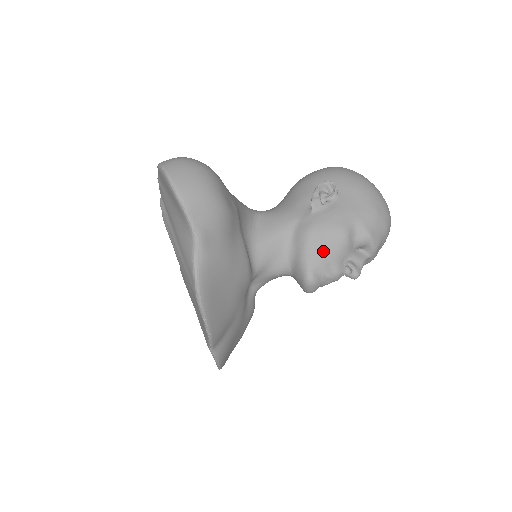
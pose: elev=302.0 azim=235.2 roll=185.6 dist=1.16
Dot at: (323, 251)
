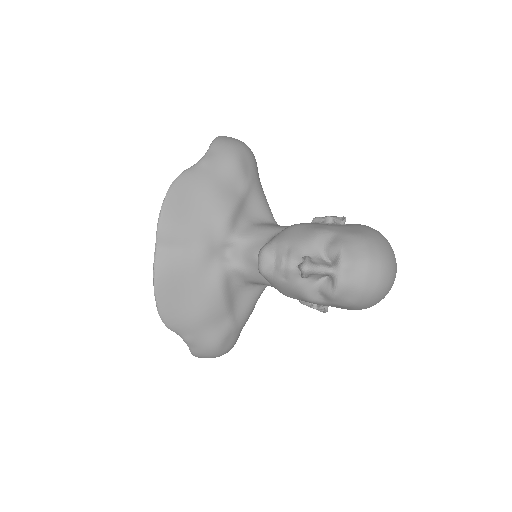
Dot at: (291, 236)
